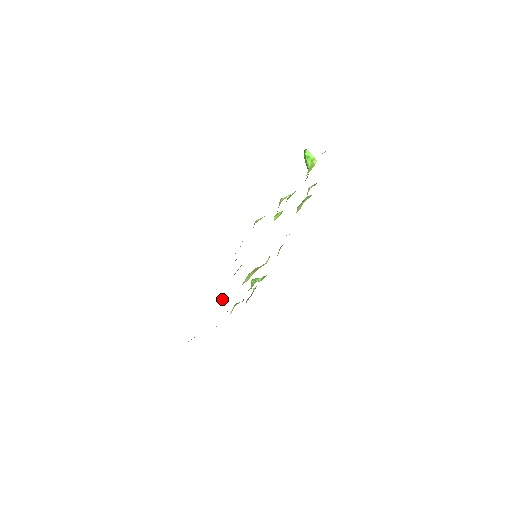
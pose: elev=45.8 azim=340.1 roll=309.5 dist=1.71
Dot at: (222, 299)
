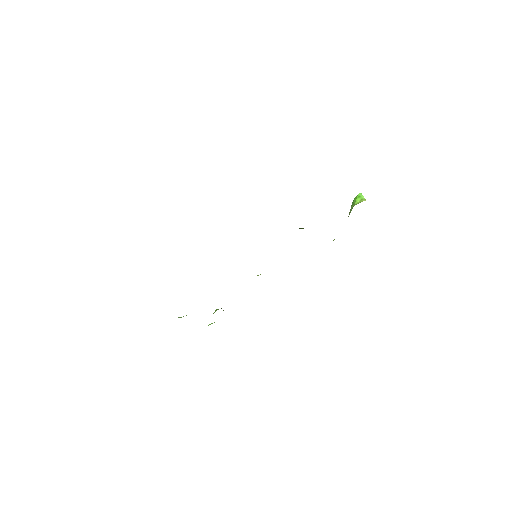
Dot at: occluded
